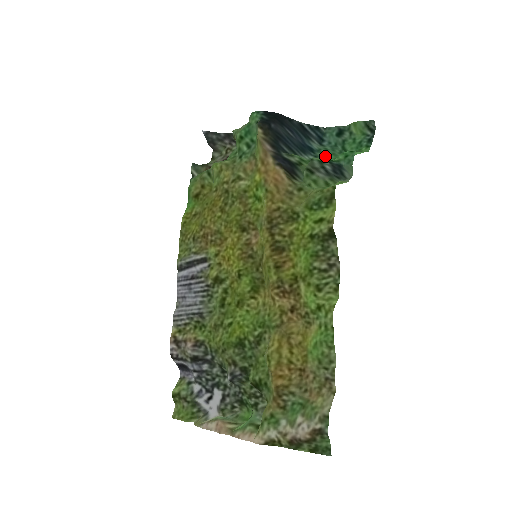
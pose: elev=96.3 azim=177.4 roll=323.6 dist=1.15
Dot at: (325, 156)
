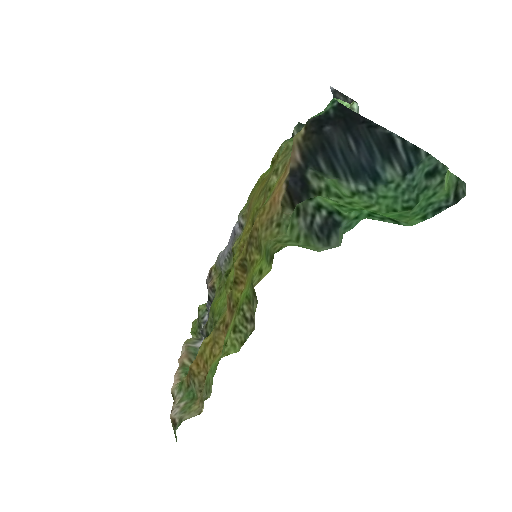
Dot at: (383, 195)
